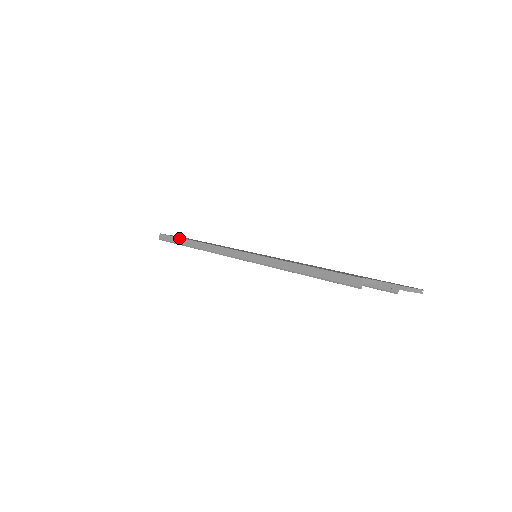
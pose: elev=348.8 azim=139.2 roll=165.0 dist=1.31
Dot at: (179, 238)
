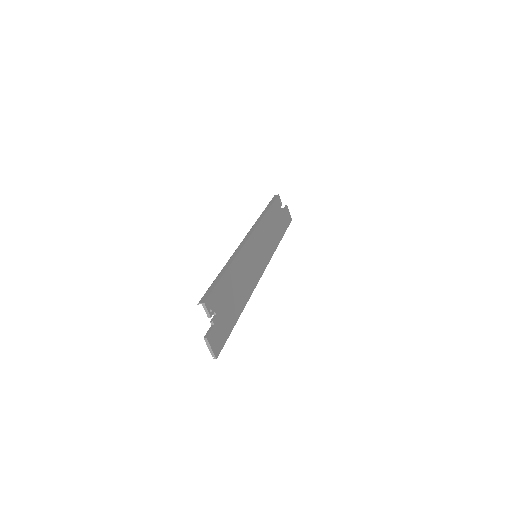
Dot at: (271, 205)
